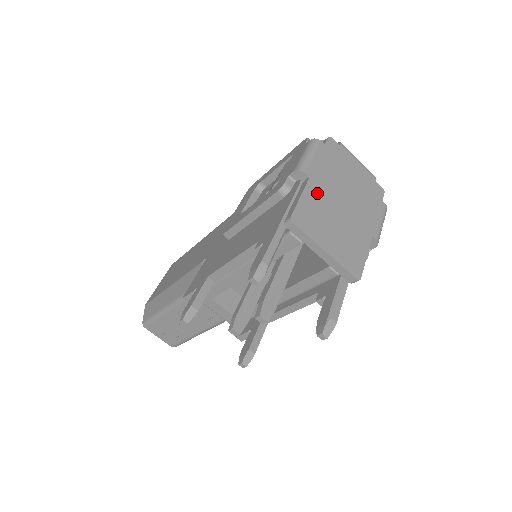
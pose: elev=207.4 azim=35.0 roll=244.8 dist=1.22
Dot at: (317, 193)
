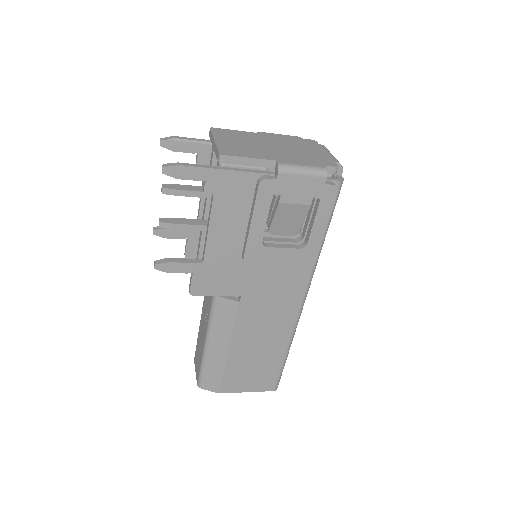
Dot at: (254, 136)
